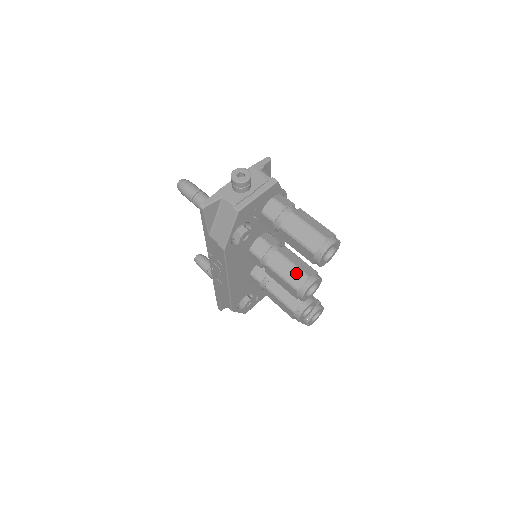
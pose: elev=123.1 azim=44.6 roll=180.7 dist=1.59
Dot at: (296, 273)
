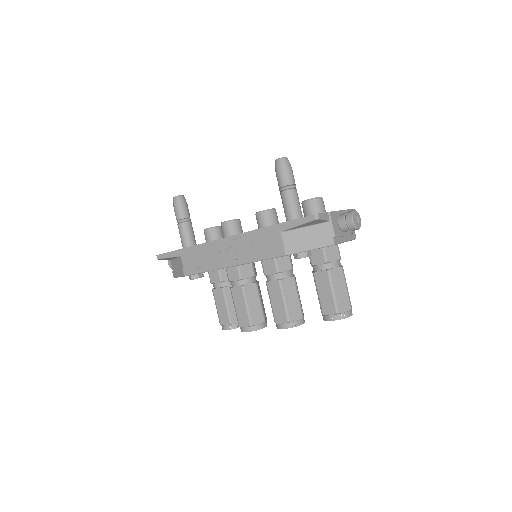
Dot at: (297, 307)
